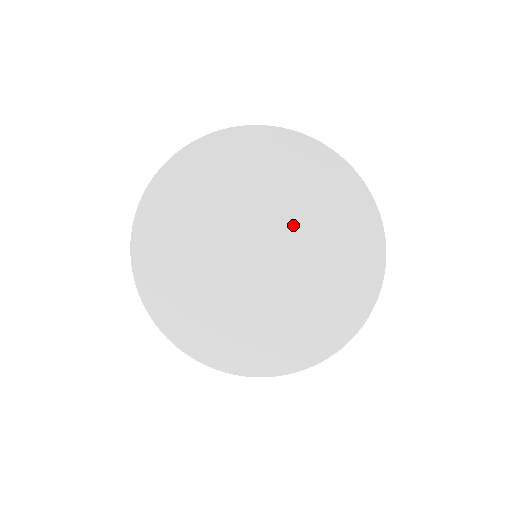
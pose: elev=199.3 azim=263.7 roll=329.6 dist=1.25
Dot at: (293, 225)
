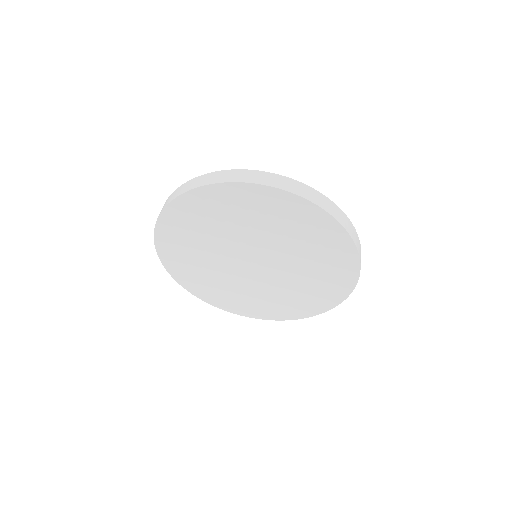
Dot at: (276, 240)
